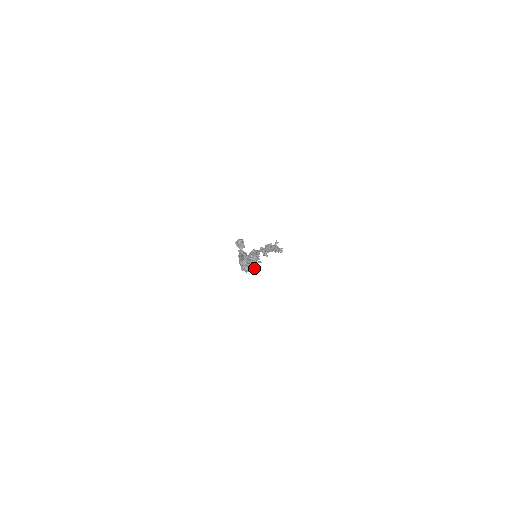
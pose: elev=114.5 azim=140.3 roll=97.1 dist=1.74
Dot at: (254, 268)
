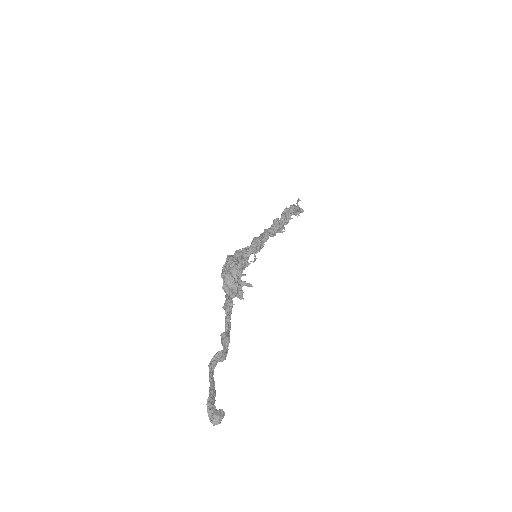
Dot at: occluded
